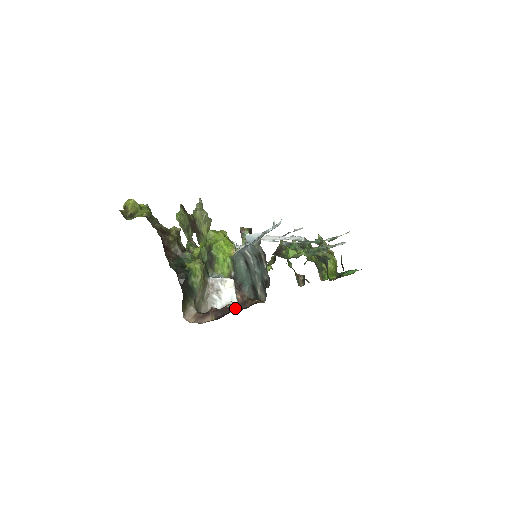
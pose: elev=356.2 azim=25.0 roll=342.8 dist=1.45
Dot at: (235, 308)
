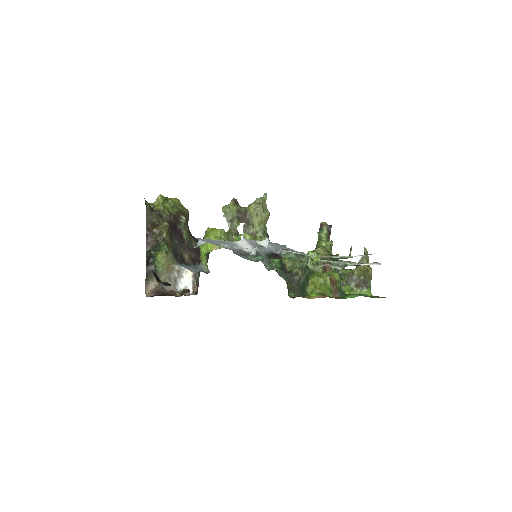
Dot at: (166, 293)
